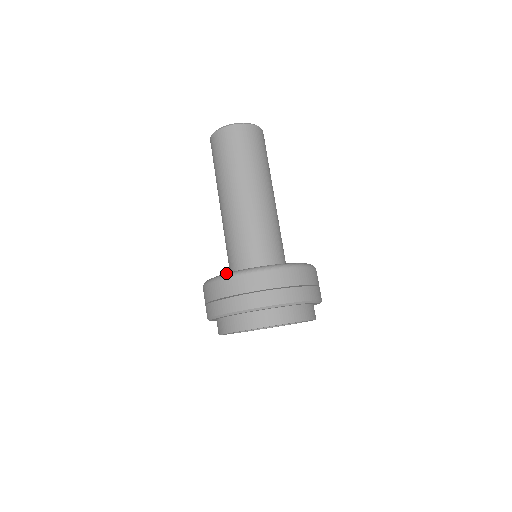
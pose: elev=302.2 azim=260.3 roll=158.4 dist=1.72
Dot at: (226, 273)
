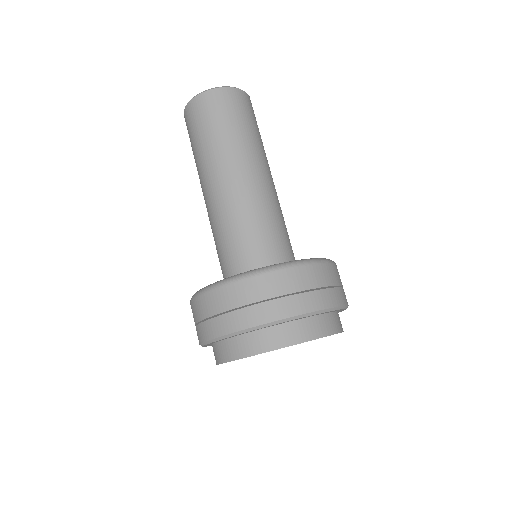
Dot at: occluded
